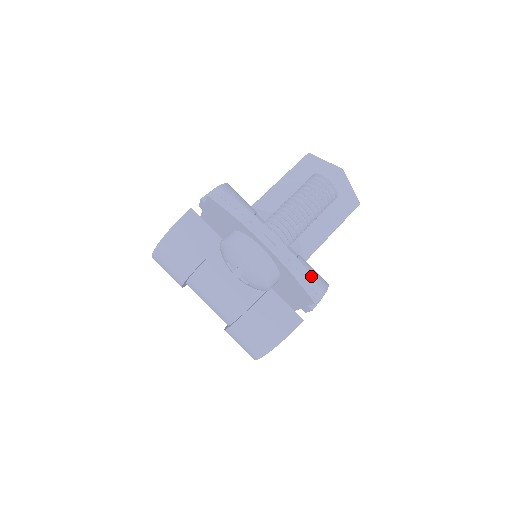
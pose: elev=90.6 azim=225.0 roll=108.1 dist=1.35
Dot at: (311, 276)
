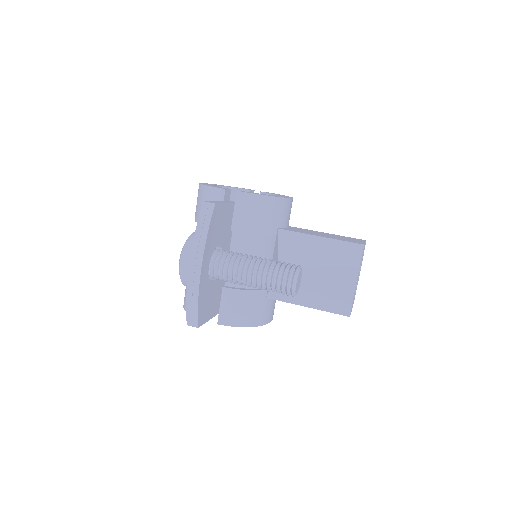
Dot at: (197, 312)
